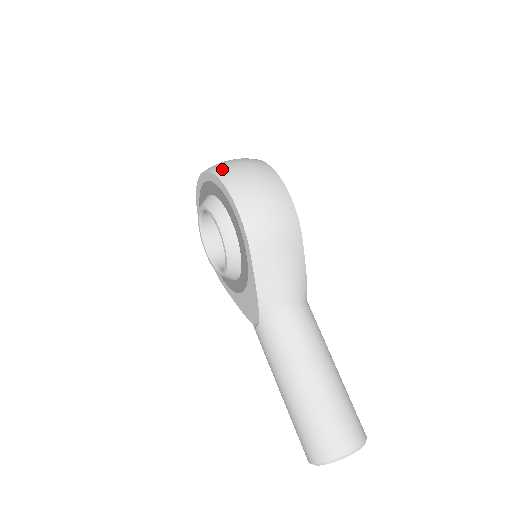
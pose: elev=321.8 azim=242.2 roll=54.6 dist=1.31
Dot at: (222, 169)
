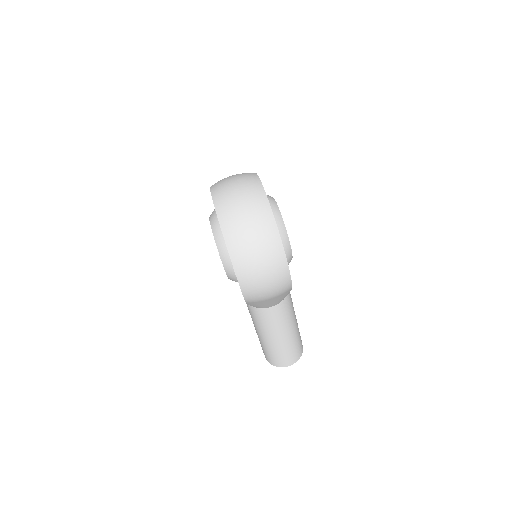
Dot at: (233, 240)
